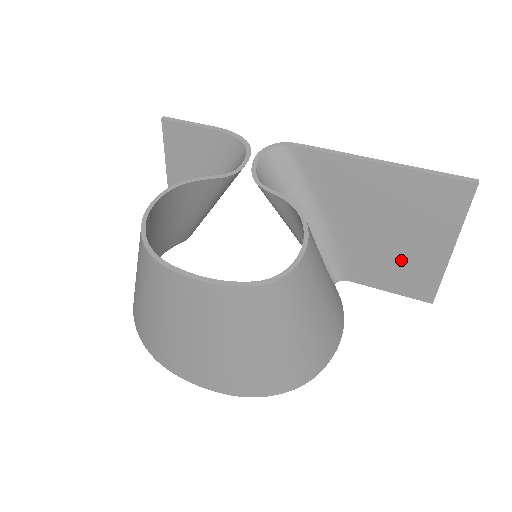
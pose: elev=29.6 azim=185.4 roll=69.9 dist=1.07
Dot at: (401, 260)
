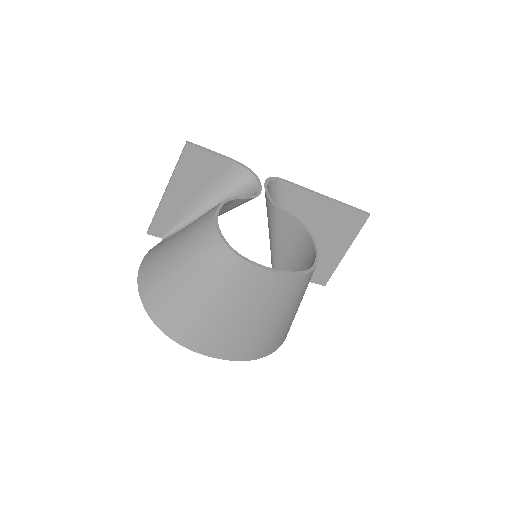
Dot at: (318, 259)
